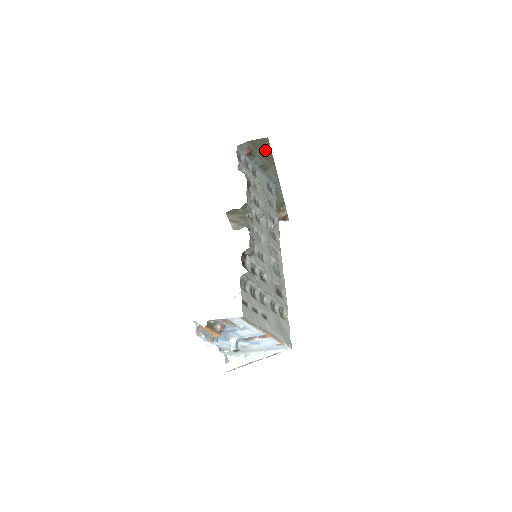
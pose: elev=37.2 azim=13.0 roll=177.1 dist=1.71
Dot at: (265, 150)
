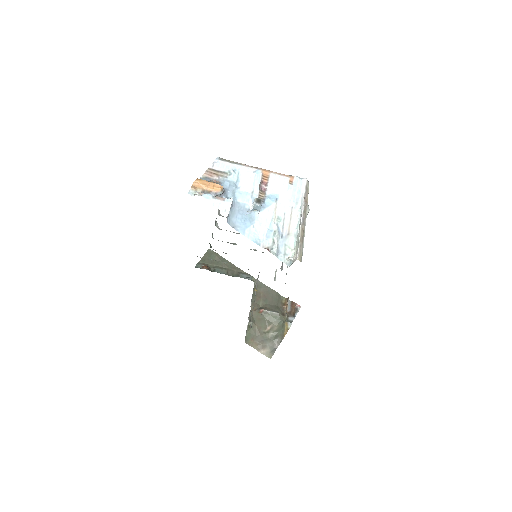
Dot at: (217, 259)
